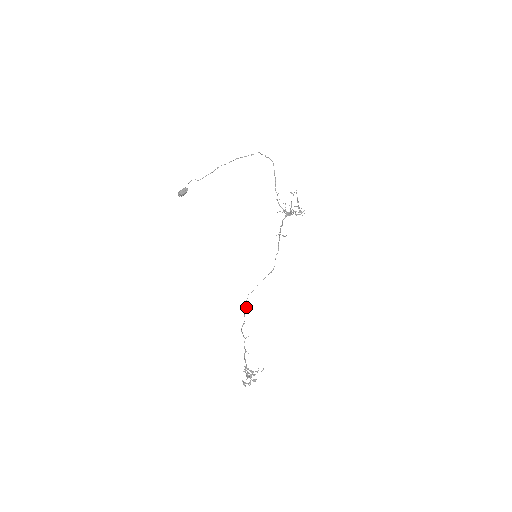
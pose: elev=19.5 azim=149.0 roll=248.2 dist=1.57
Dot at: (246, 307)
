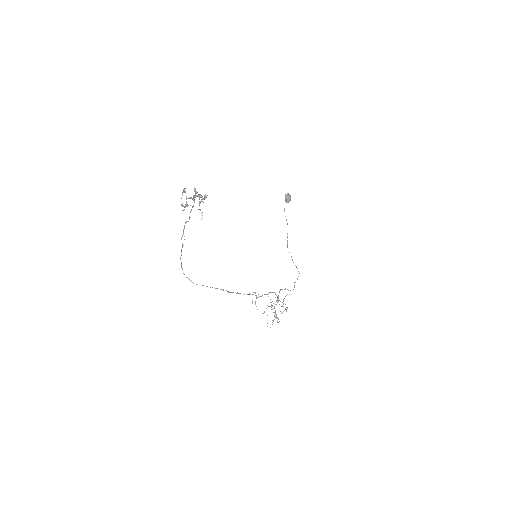
Dot at: occluded
